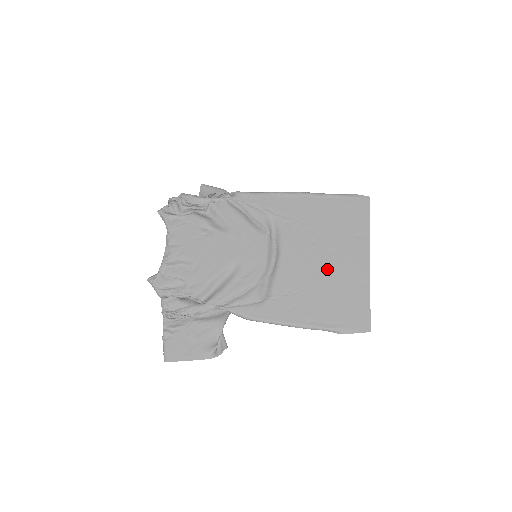
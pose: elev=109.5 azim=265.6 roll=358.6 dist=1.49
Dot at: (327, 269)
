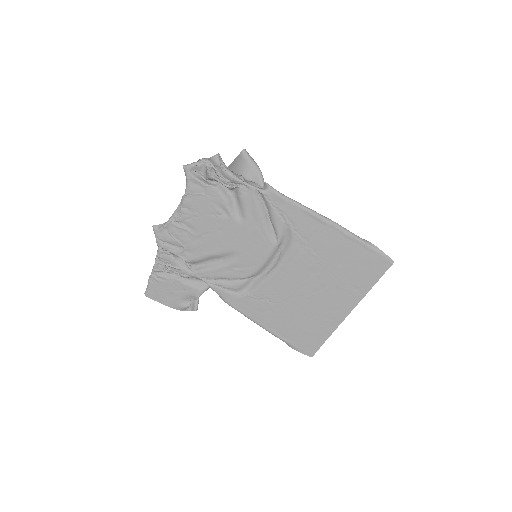
Dot at: (309, 300)
